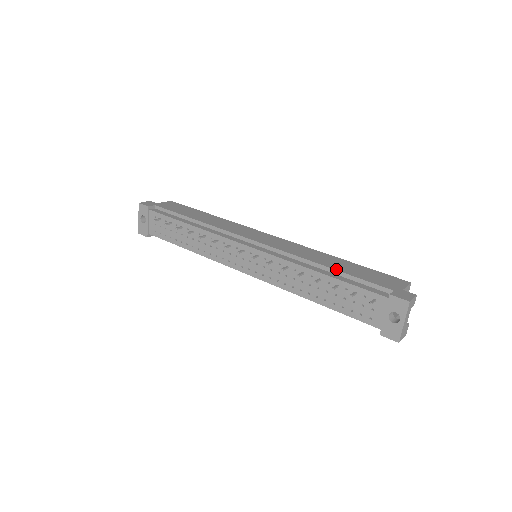
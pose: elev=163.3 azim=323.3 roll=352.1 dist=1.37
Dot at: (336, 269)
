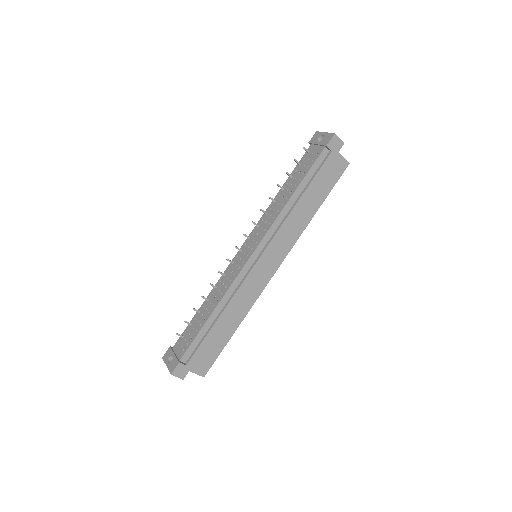
Dot at: occluded
